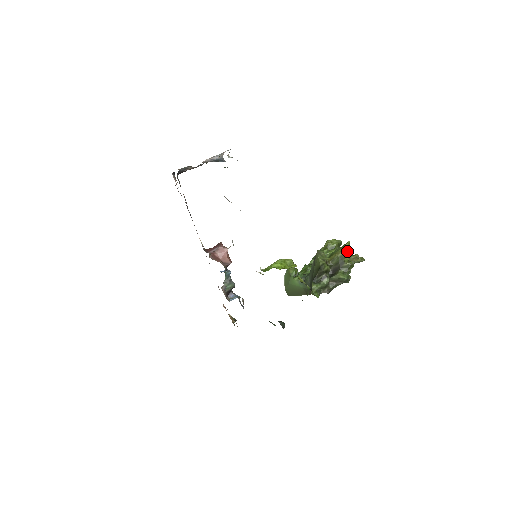
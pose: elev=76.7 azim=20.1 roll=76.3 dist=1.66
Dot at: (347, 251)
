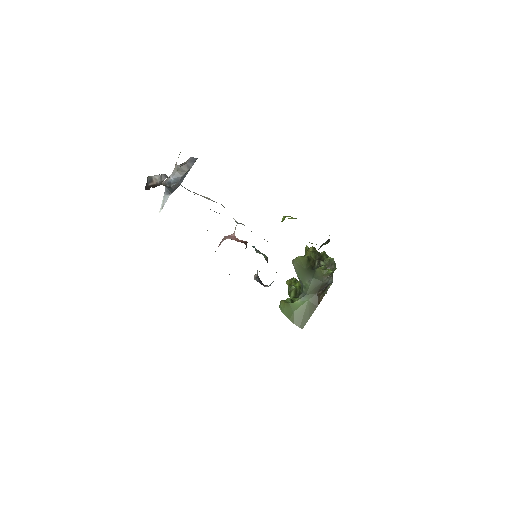
Dot at: occluded
